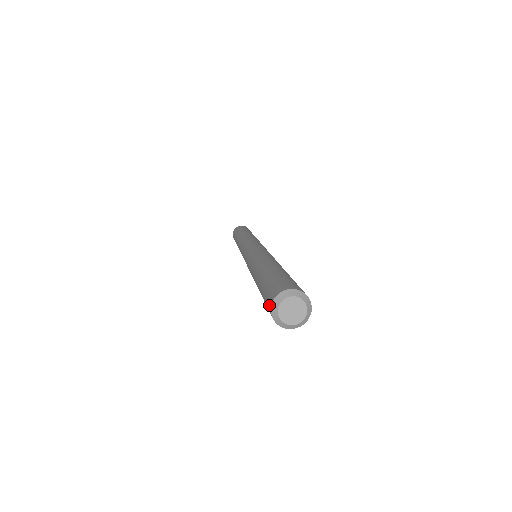
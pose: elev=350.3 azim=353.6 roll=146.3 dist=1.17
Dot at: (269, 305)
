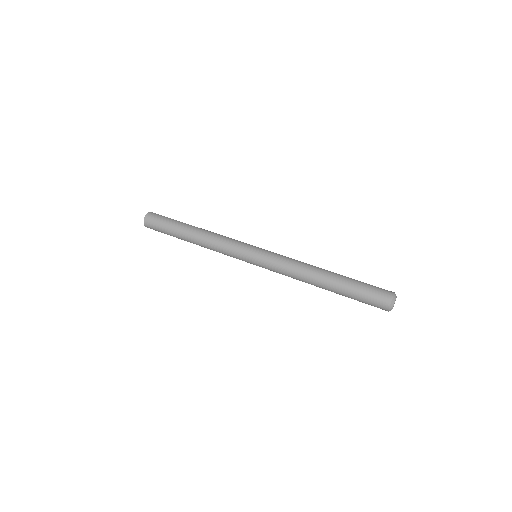
Dot at: occluded
